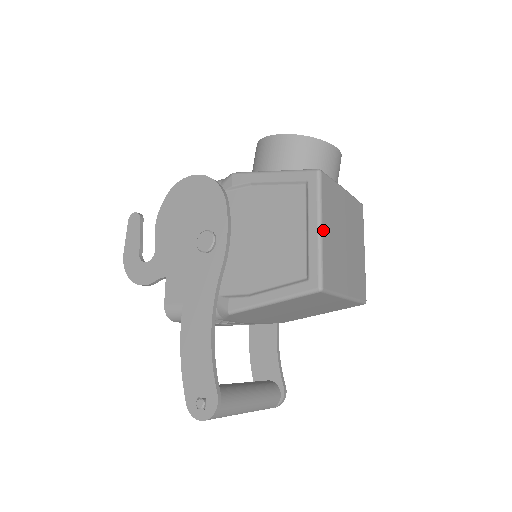
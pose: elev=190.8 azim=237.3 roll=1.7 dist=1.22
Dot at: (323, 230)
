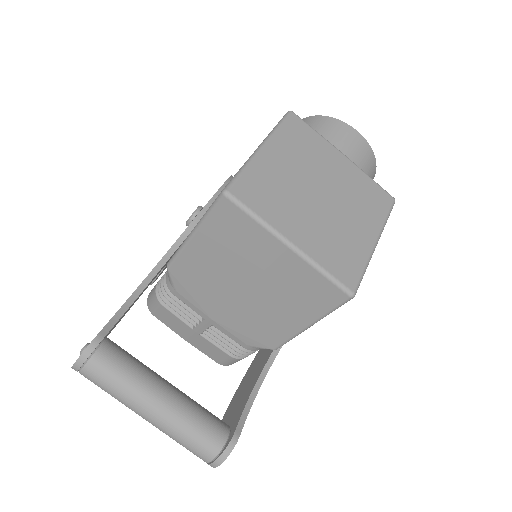
Dot at: (264, 150)
